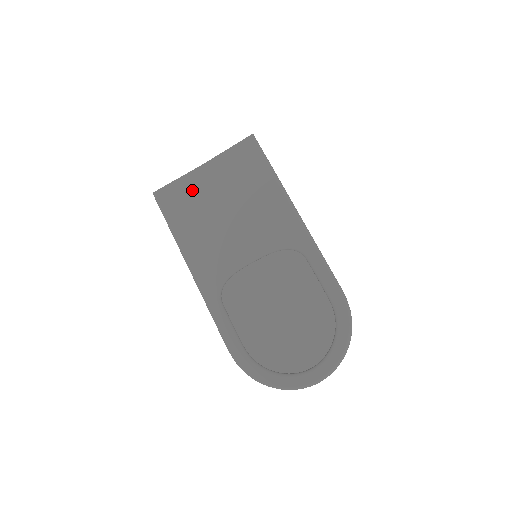
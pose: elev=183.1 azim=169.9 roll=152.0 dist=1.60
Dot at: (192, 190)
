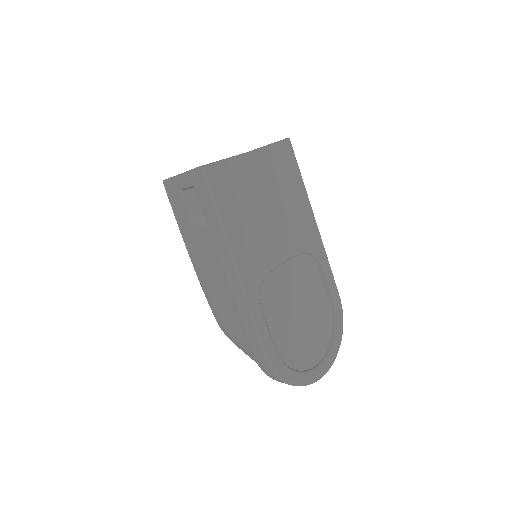
Dot at: (241, 176)
